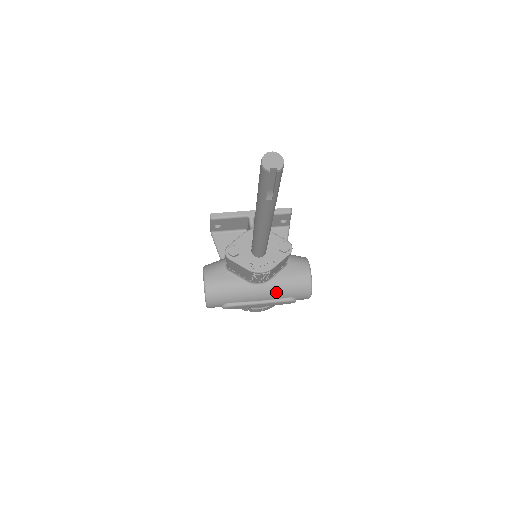
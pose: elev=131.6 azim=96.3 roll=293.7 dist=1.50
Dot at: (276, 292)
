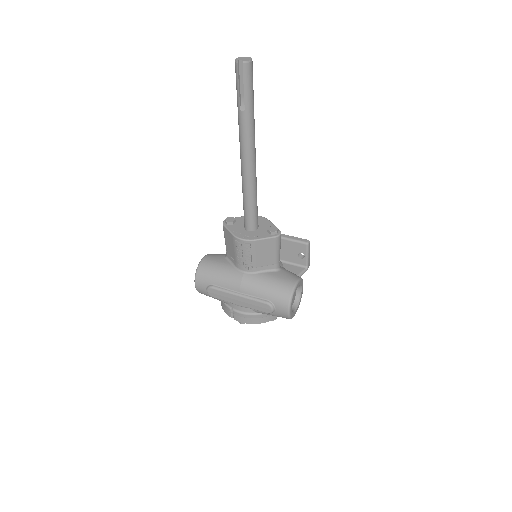
Dot at: (257, 287)
